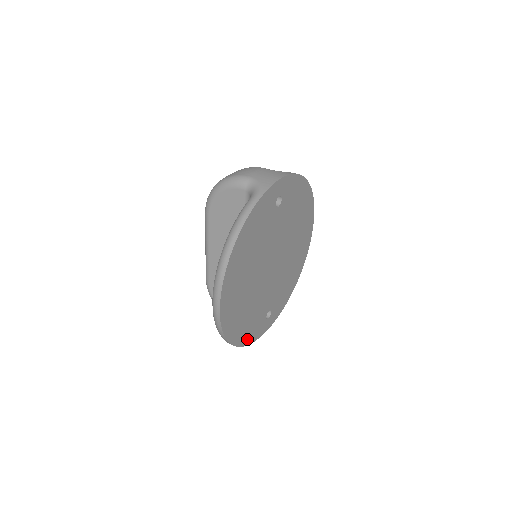
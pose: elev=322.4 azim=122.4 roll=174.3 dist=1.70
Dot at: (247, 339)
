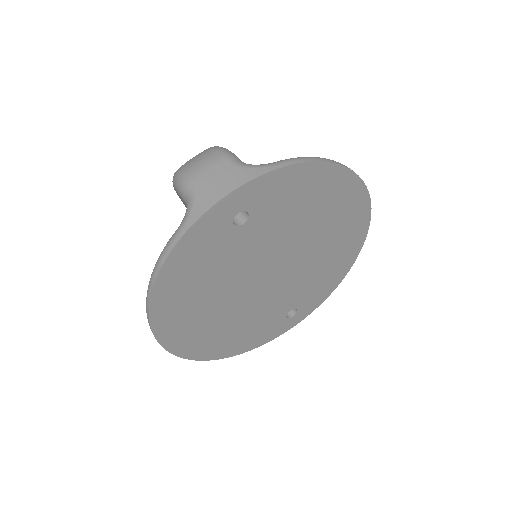
Dot at: (252, 344)
